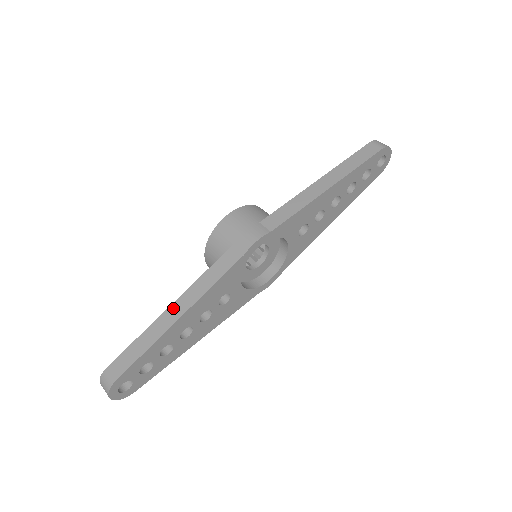
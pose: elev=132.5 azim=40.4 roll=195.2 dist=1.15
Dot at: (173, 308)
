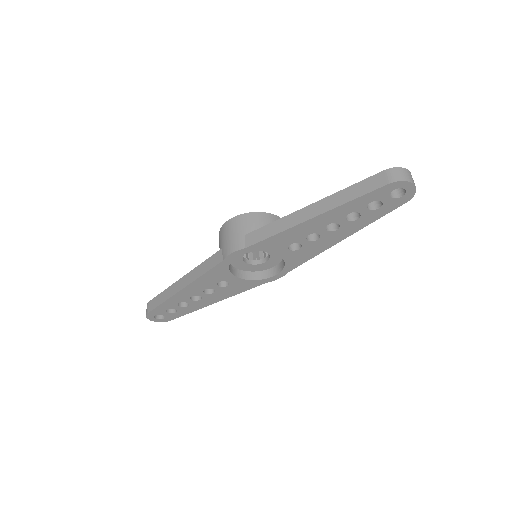
Dot at: (181, 280)
